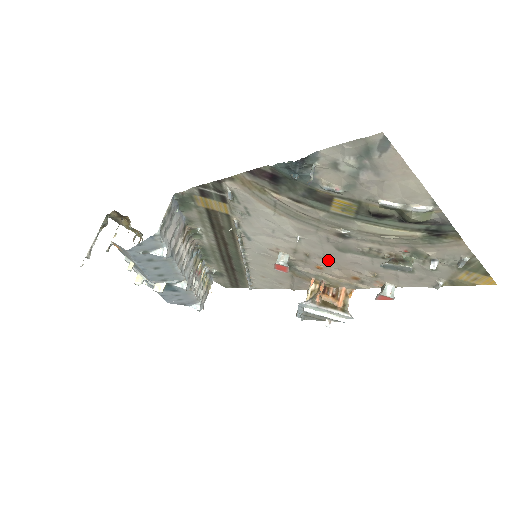
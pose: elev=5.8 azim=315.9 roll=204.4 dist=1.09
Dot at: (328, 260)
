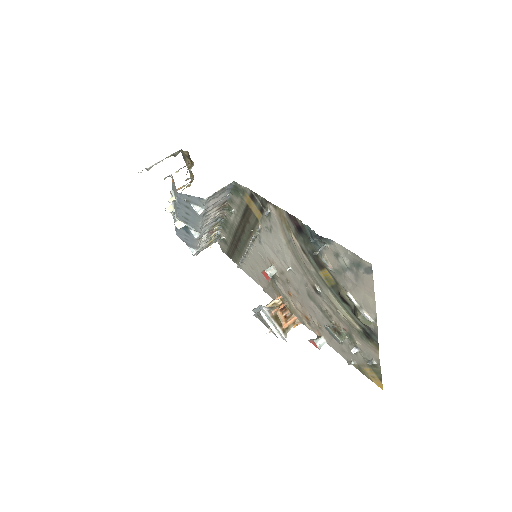
Dot at: (298, 294)
